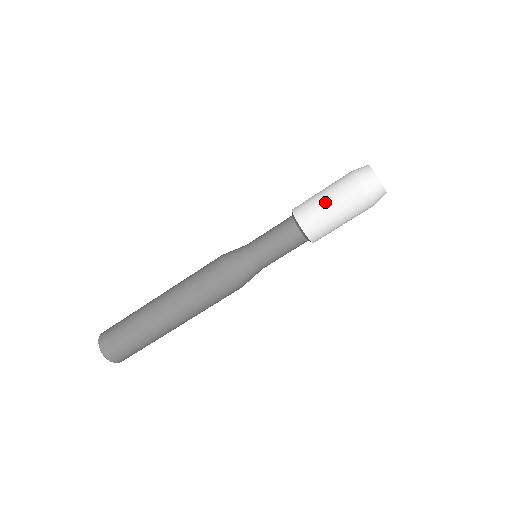
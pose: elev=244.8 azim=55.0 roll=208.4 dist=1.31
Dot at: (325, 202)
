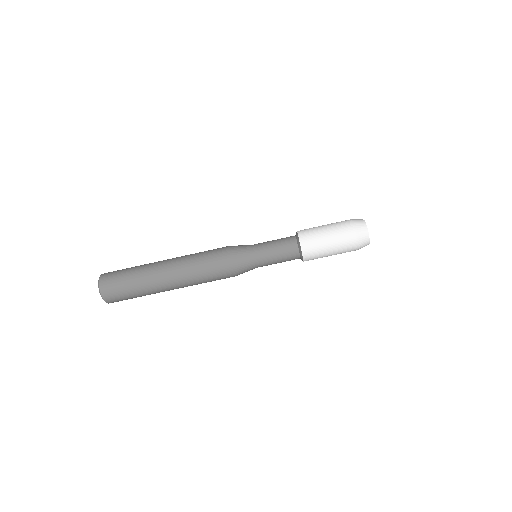
Dot at: (325, 234)
